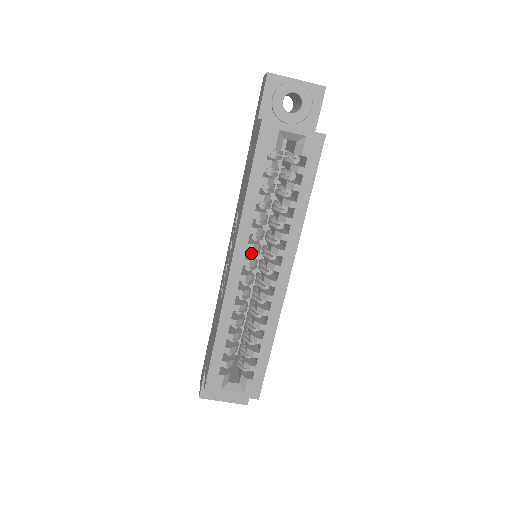
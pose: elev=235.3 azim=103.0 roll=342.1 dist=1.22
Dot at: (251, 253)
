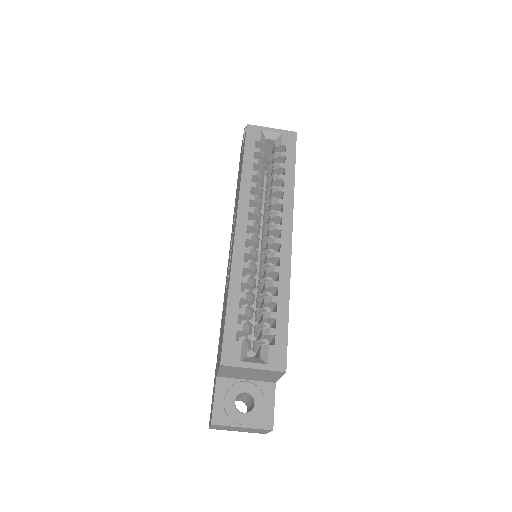
Dot at: occluded
